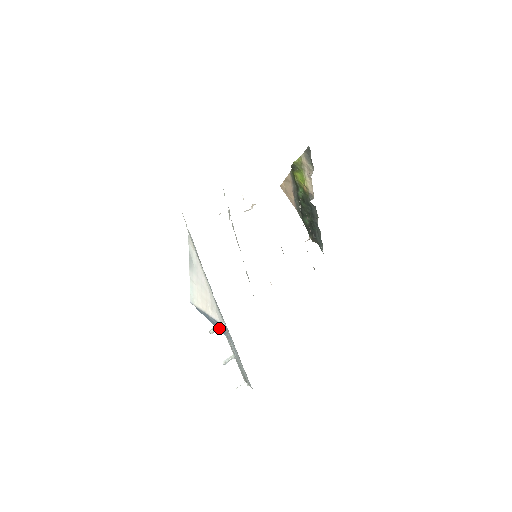
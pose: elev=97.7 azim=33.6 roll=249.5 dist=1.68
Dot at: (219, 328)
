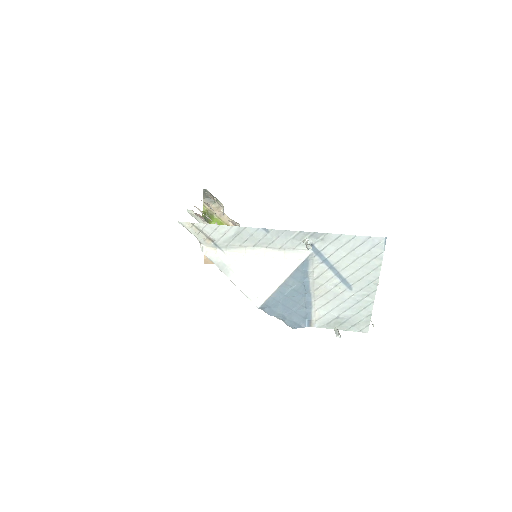
Dot at: (300, 314)
